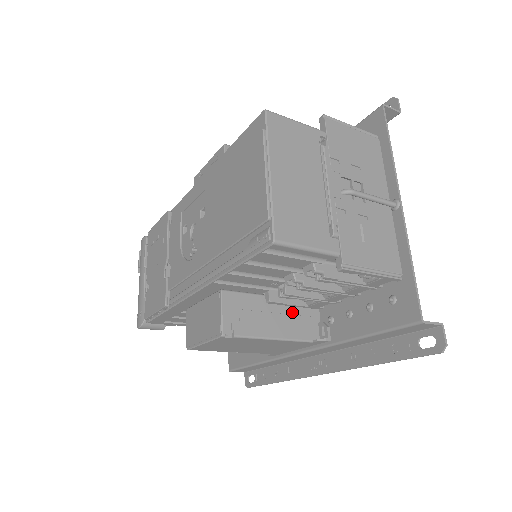
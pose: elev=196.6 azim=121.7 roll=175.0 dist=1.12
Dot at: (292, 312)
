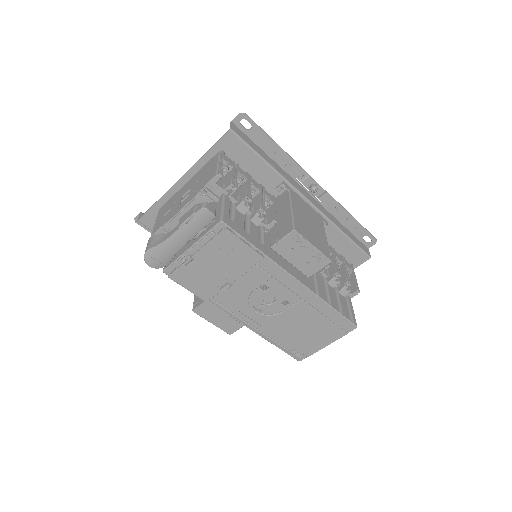
Dot at: occluded
